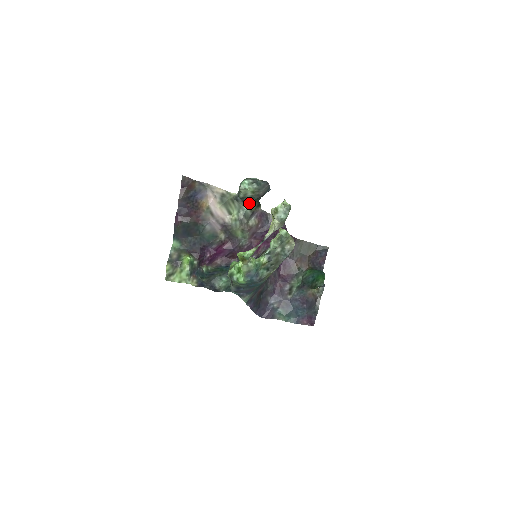
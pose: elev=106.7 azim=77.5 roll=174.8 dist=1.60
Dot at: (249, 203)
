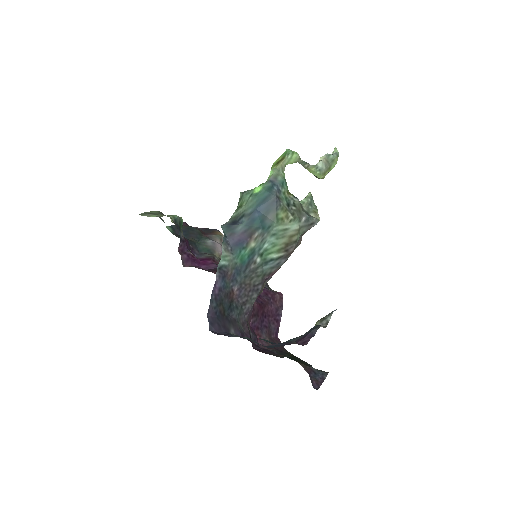
Dot at: occluded
